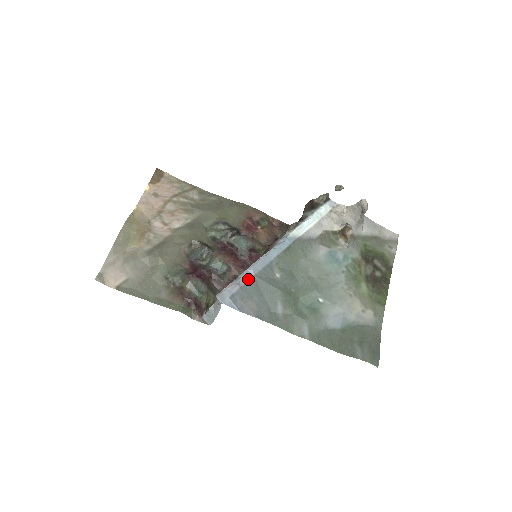
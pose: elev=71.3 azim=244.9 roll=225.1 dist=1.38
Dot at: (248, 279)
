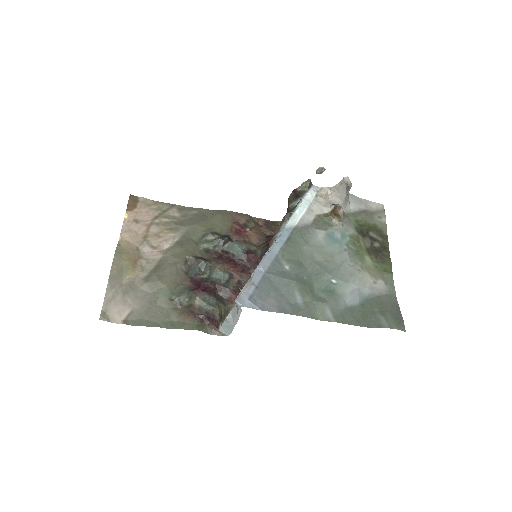
Dot at: (260, 277)
